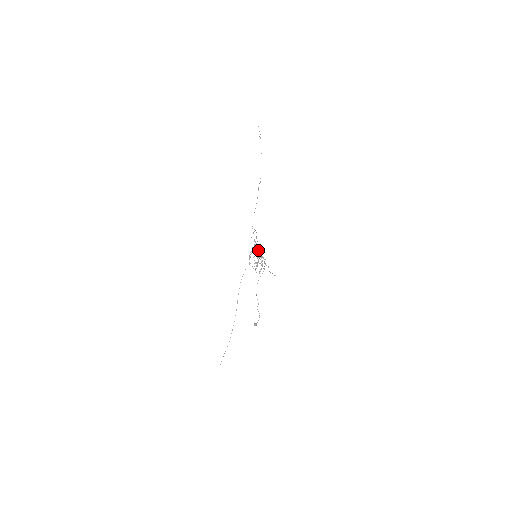
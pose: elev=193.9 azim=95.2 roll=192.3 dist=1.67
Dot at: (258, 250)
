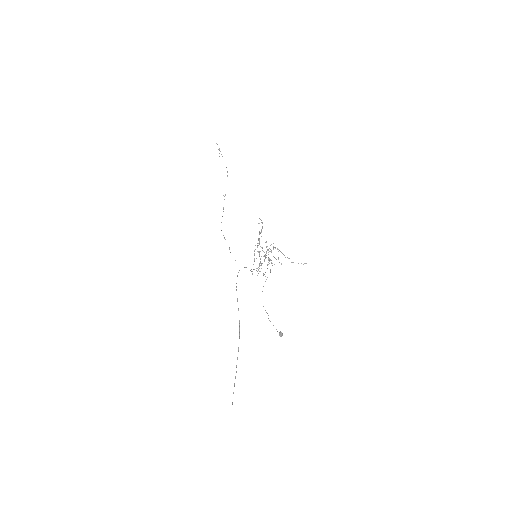
Dot at: occluded
